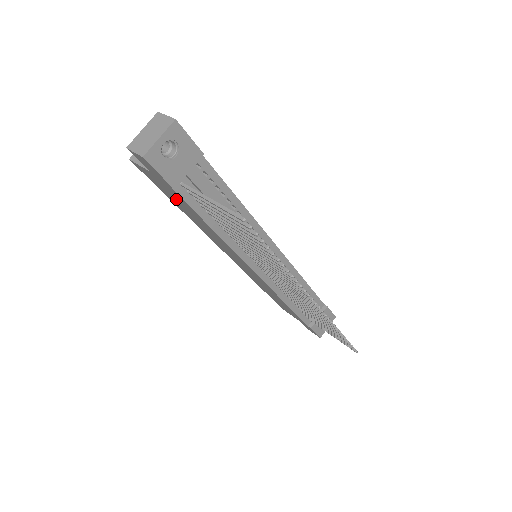
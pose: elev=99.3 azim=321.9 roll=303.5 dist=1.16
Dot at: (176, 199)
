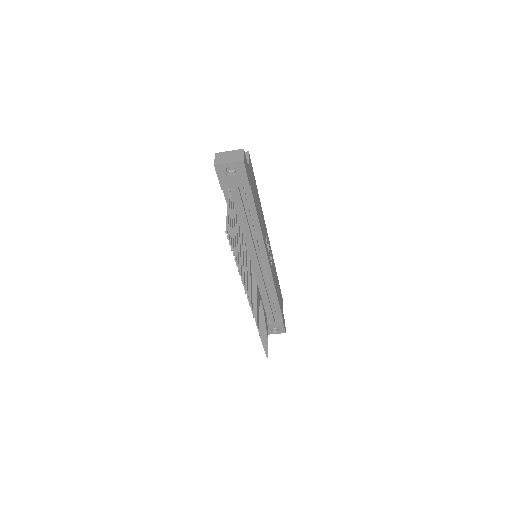
Dot at: occluded
